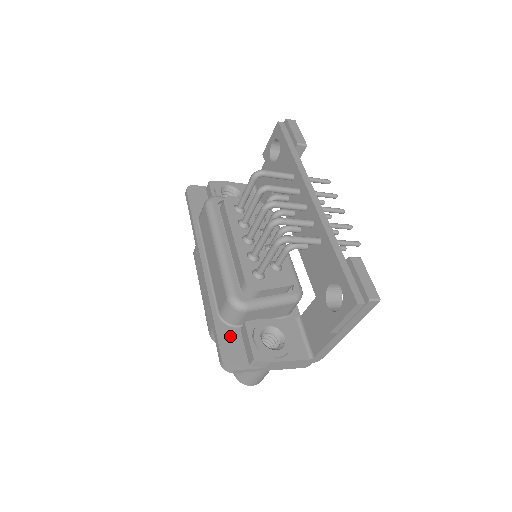
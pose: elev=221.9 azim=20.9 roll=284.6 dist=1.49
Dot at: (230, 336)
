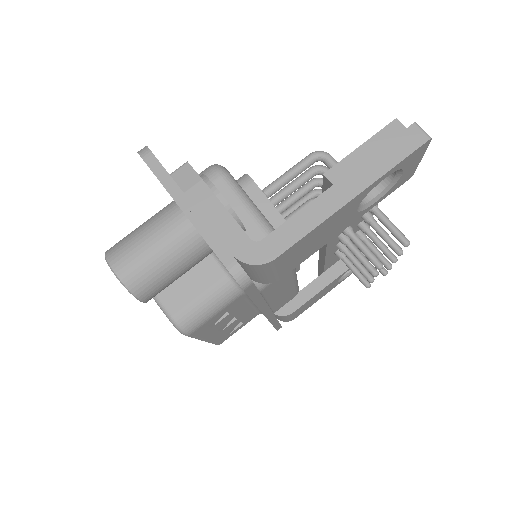
Dot at: occluded
